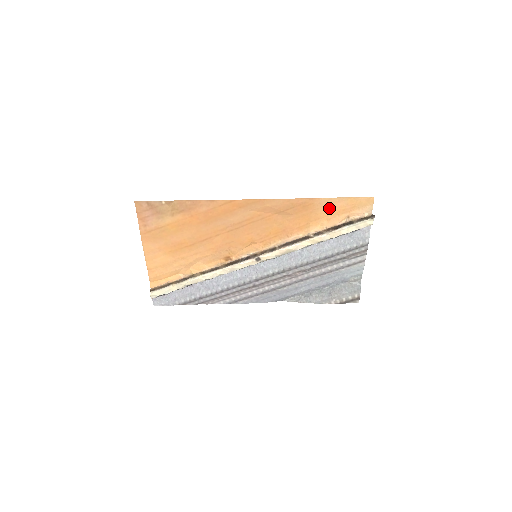
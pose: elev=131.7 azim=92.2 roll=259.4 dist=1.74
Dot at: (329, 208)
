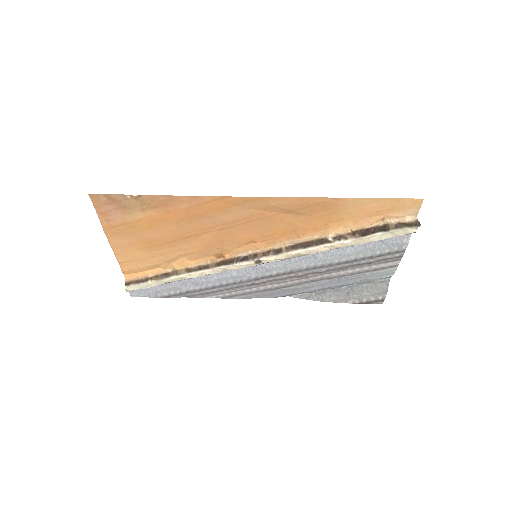
Dot at: (358, 209)
